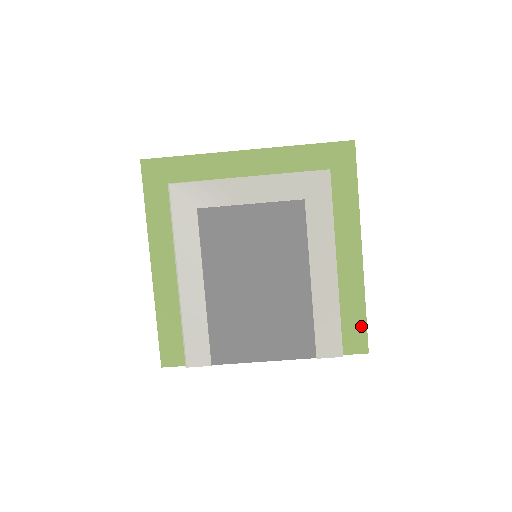
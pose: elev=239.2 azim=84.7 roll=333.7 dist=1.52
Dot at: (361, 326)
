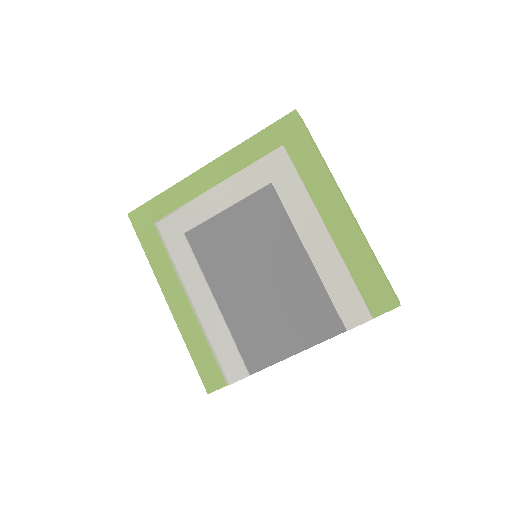
Dot at: (379, 281)
